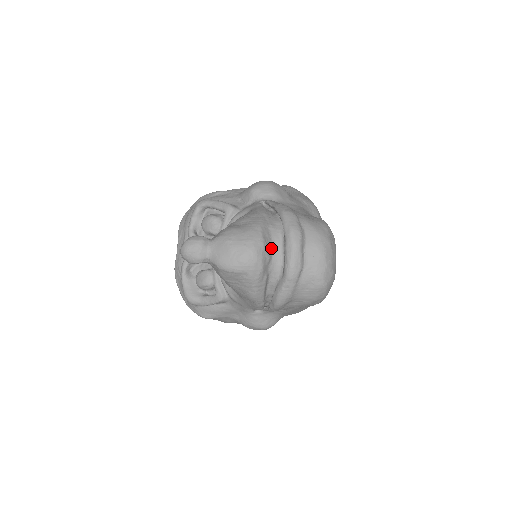
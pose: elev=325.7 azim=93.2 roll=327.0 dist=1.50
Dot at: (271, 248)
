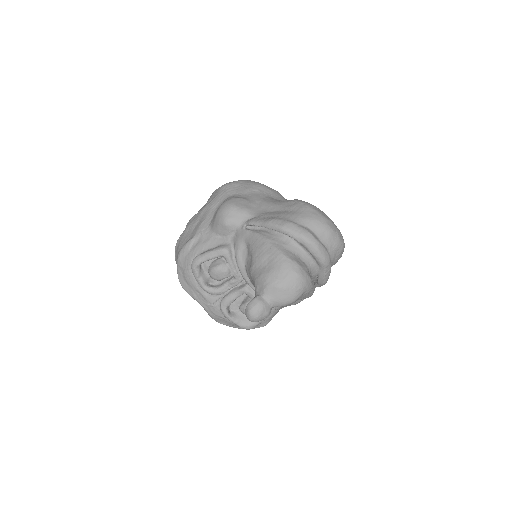
Dot at: (300, 260)
